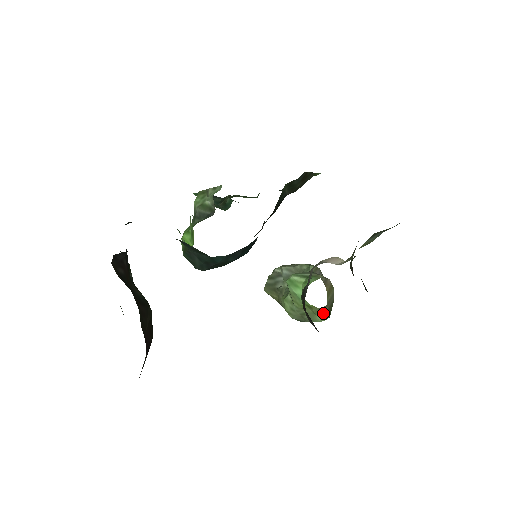
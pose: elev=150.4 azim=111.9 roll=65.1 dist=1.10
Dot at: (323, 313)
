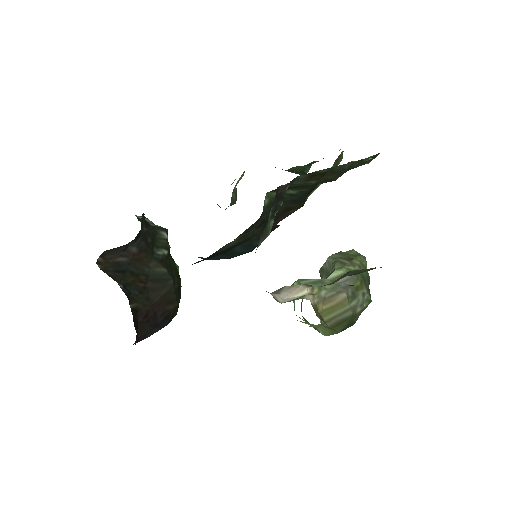
Dot at: (323, 329)
